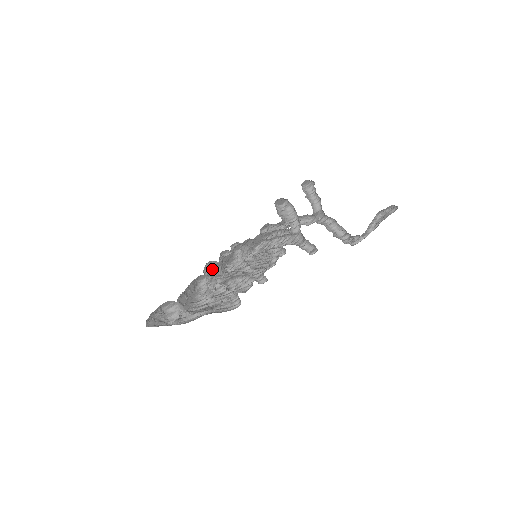
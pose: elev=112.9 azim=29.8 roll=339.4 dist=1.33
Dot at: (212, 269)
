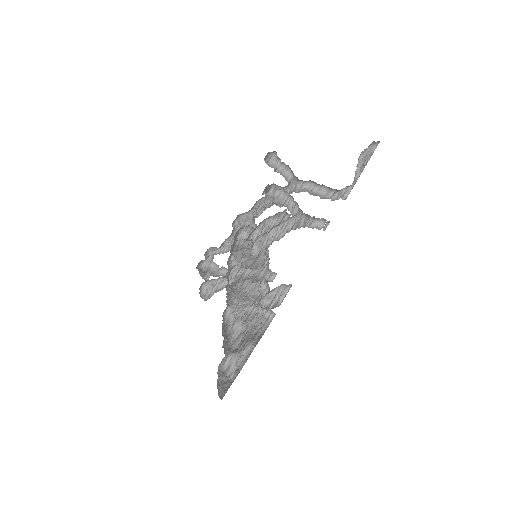
Dot at: (229, 294)
